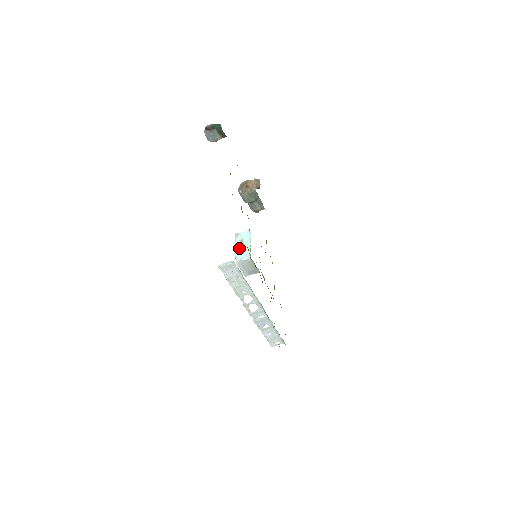
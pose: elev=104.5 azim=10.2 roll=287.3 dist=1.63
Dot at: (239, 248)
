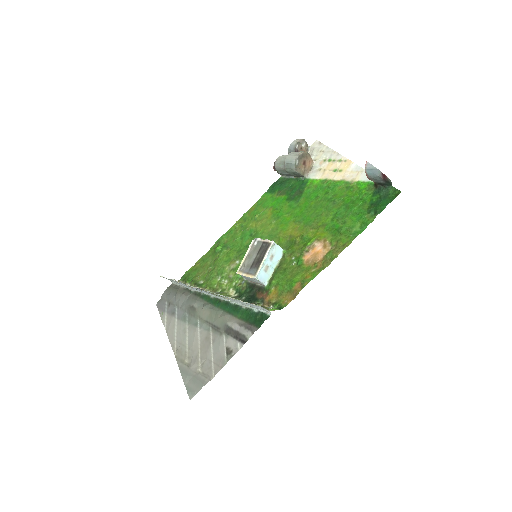
Dot at: (266, 264)
